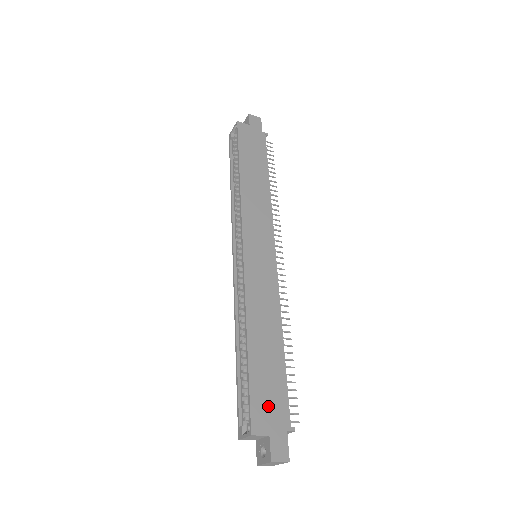
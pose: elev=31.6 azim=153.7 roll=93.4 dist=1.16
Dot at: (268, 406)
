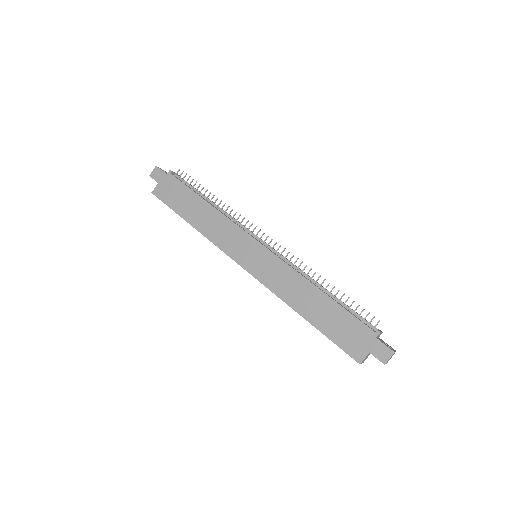
Dot at: (352, 338)
